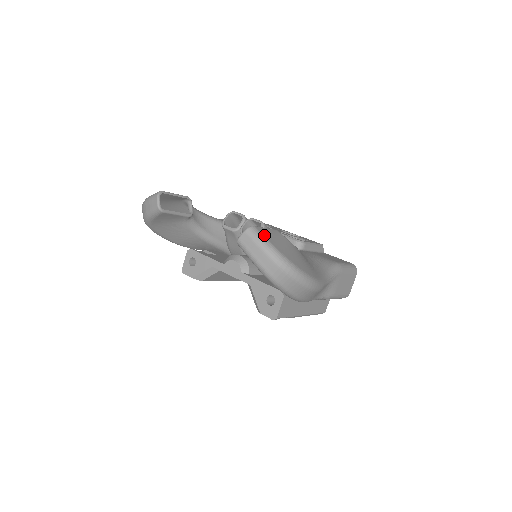
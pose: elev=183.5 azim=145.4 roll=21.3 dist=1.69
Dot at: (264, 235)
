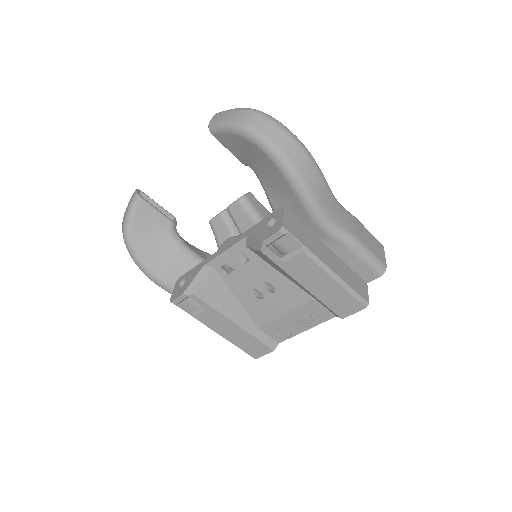
Dot at: occluded
